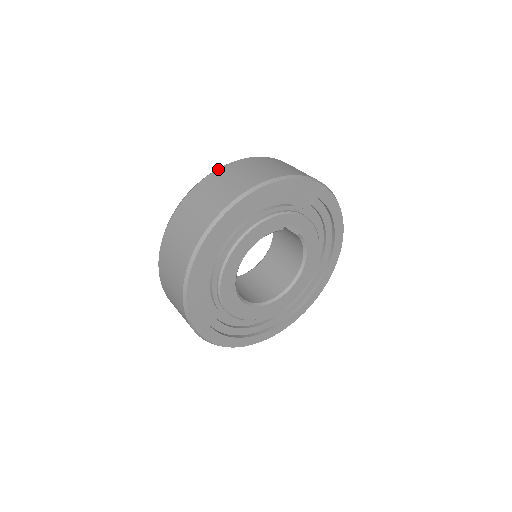
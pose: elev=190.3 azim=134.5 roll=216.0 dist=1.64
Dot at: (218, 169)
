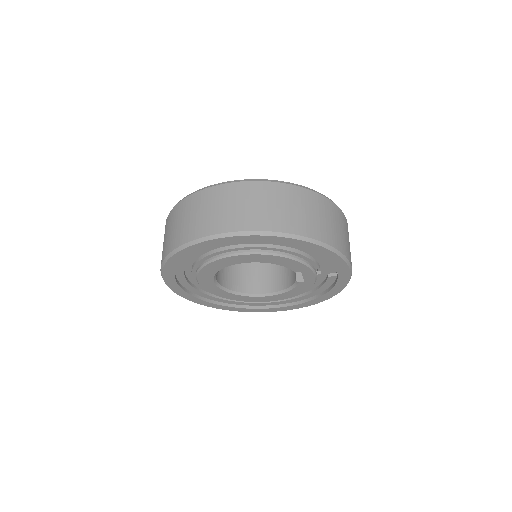
Dot at: (313, 191)
